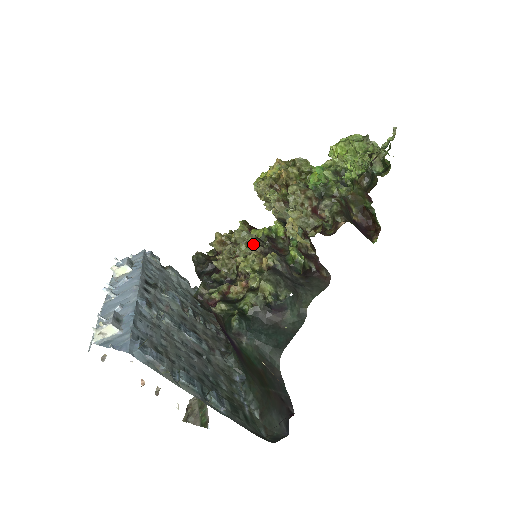
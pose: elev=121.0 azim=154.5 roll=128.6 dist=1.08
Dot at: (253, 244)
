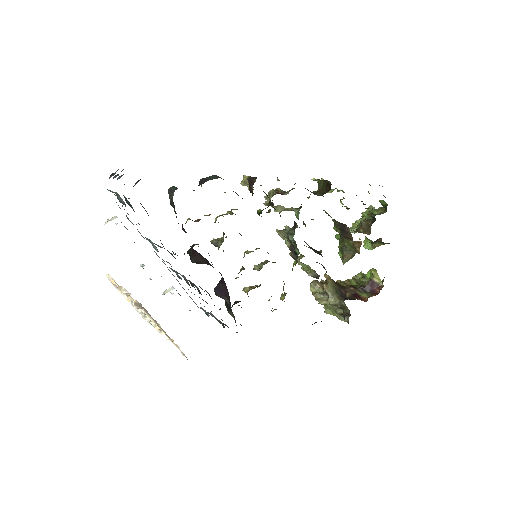
Dot at: occluded
